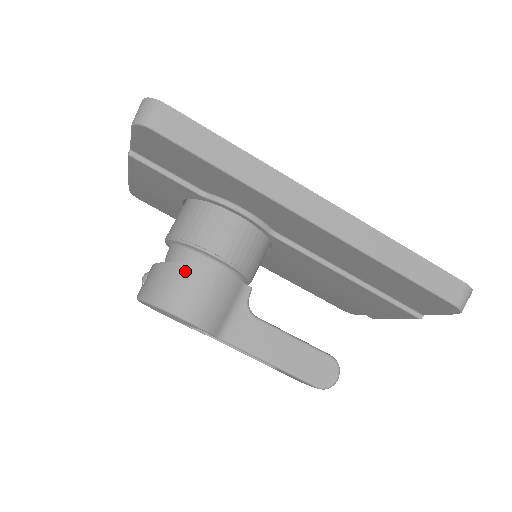
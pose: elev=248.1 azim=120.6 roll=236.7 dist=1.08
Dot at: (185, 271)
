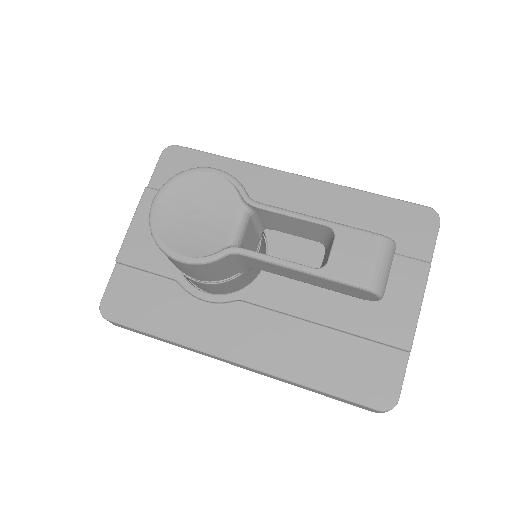
Dot at: occluded
